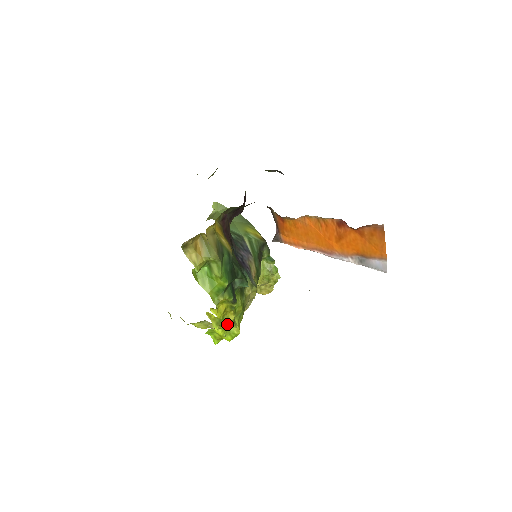
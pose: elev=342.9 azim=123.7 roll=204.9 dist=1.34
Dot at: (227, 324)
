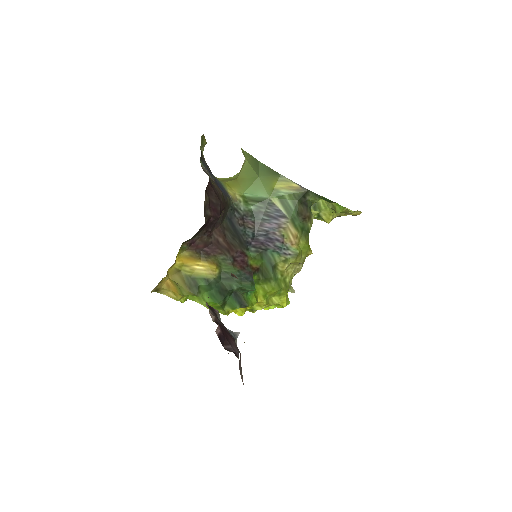
Dot at: (260, 309)
